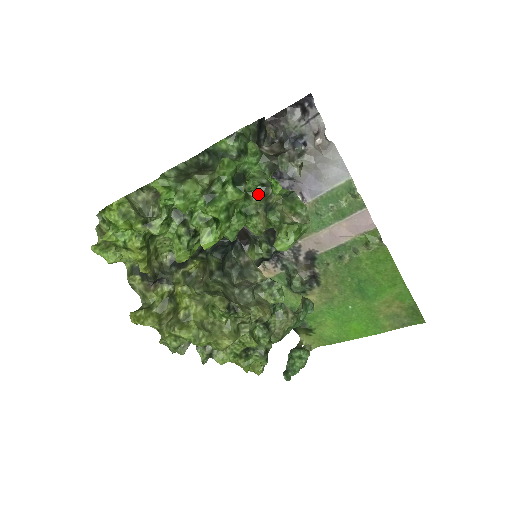
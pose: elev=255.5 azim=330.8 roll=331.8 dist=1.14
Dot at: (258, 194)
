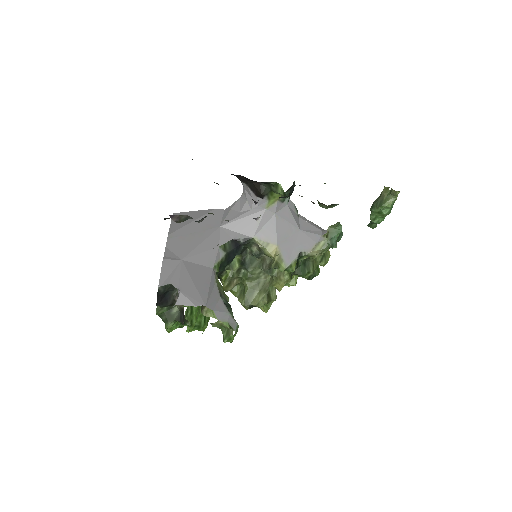
Dot at: occluded
